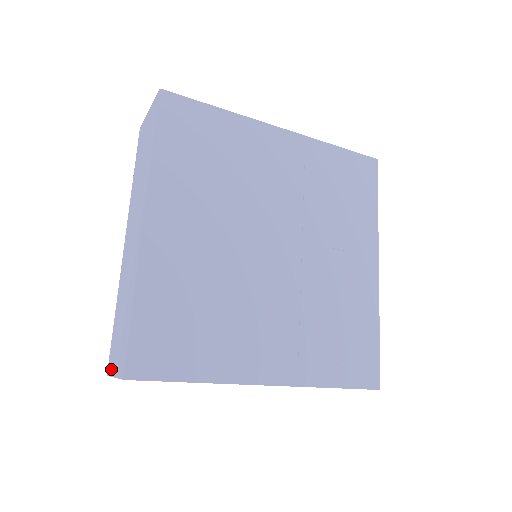
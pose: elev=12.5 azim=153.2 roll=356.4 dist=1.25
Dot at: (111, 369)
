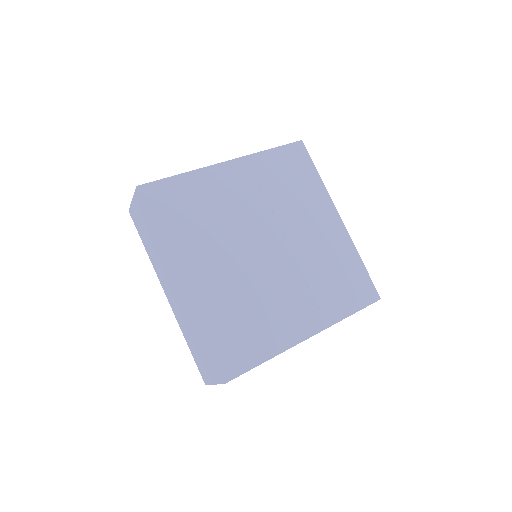
Dot at: (208, 380)
